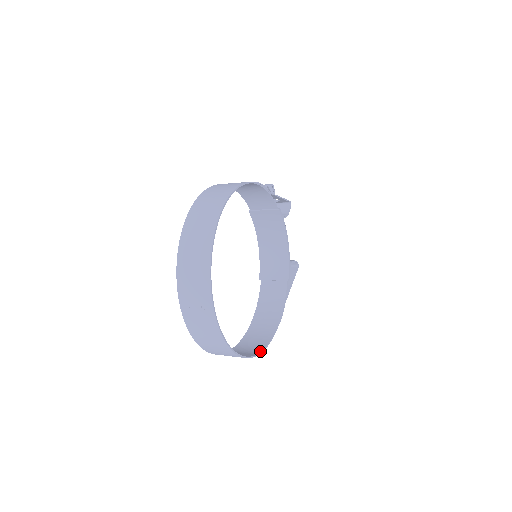
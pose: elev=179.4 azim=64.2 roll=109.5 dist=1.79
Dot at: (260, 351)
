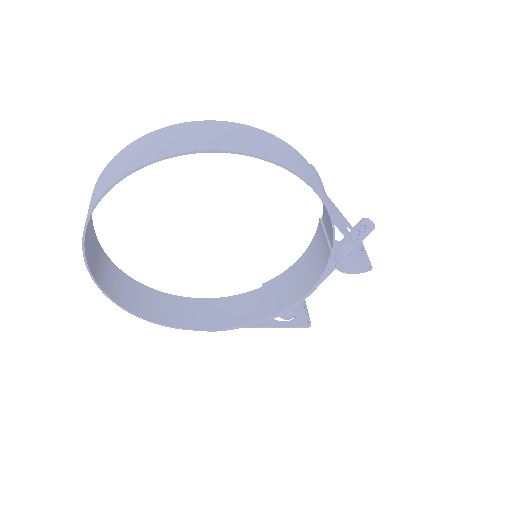
Dot at: (145, 317)
